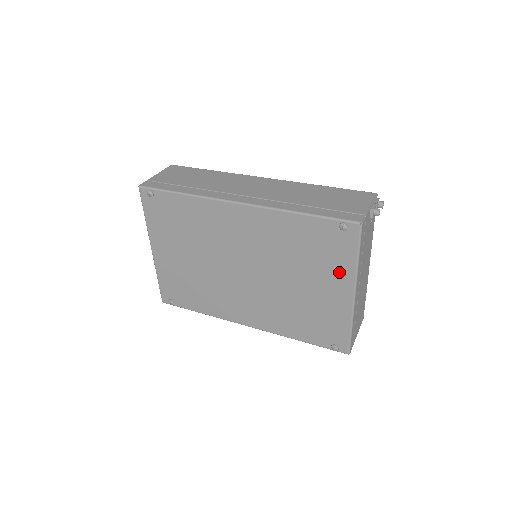
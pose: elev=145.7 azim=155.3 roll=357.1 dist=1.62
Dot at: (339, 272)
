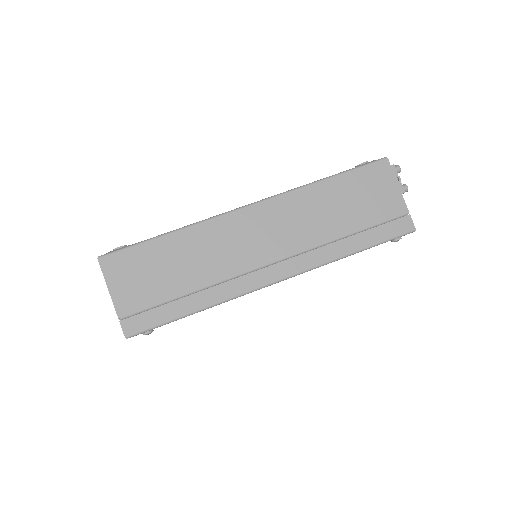
Dot at: occluded
